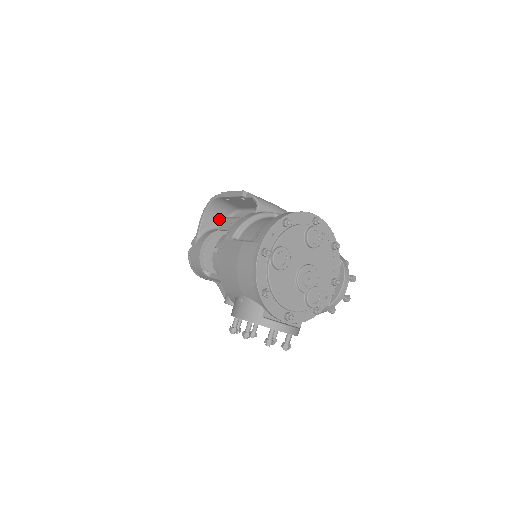
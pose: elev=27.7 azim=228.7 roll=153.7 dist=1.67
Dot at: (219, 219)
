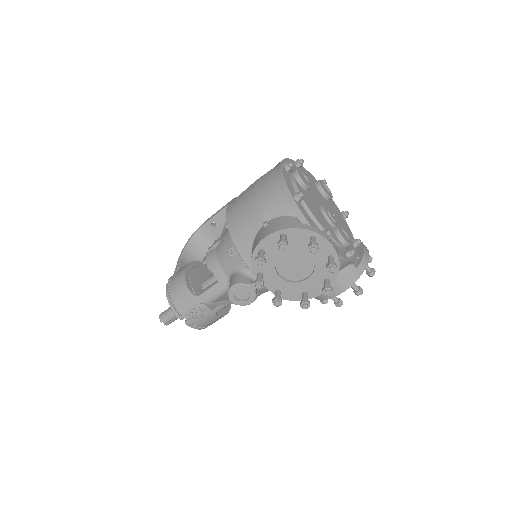
Dot at: occluded
